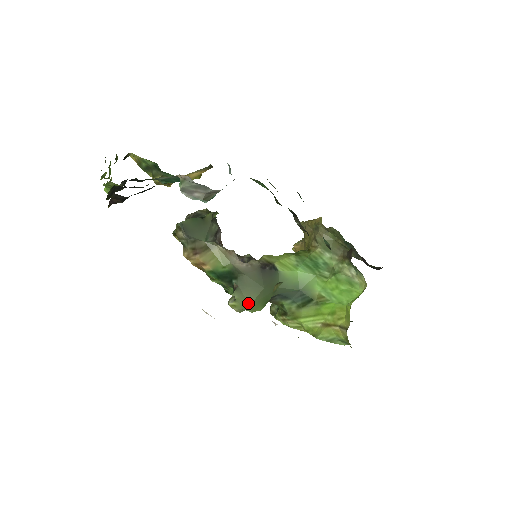
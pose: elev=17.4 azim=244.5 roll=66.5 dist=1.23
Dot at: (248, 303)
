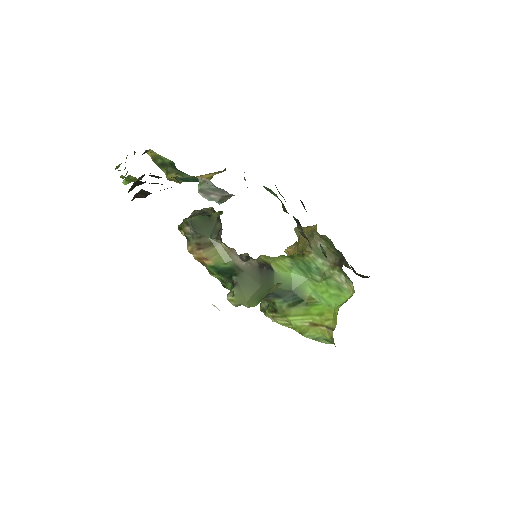
Dot at: (245, 299)
